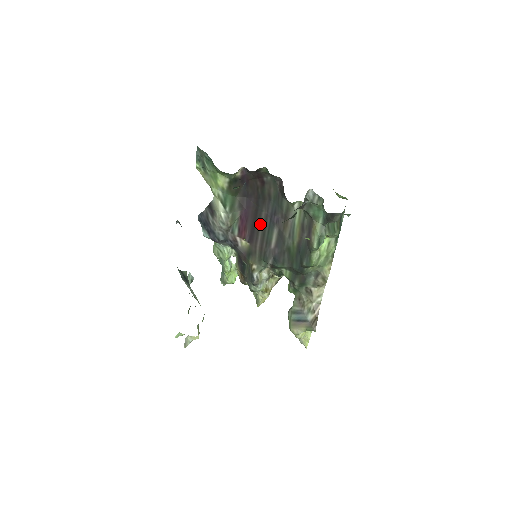
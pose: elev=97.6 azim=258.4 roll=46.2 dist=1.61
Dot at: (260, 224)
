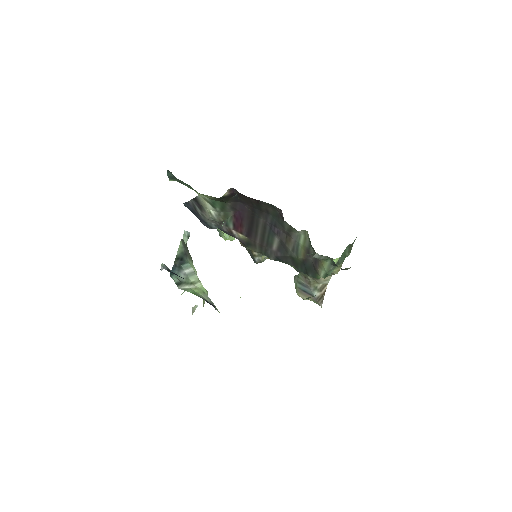
Dot at: (258, 227)
